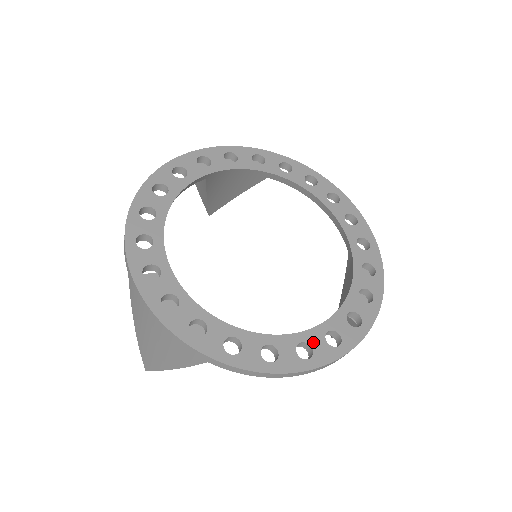
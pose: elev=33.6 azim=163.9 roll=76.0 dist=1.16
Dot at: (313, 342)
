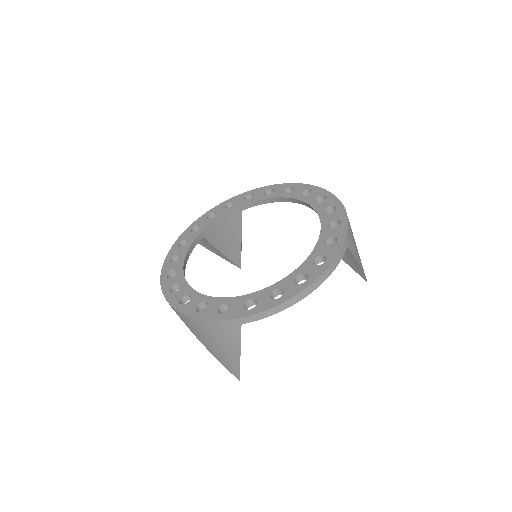
Dot at: (305, 271)
